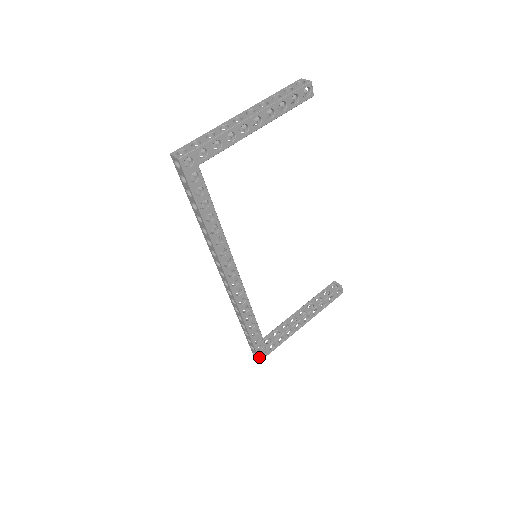
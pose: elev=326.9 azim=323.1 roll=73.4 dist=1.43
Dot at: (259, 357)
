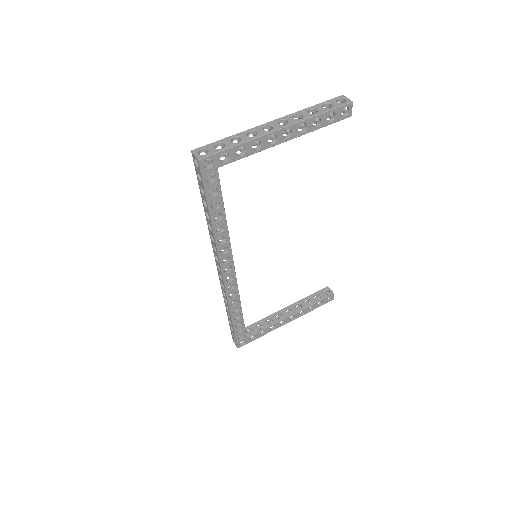
Dot at: (238, 345)
